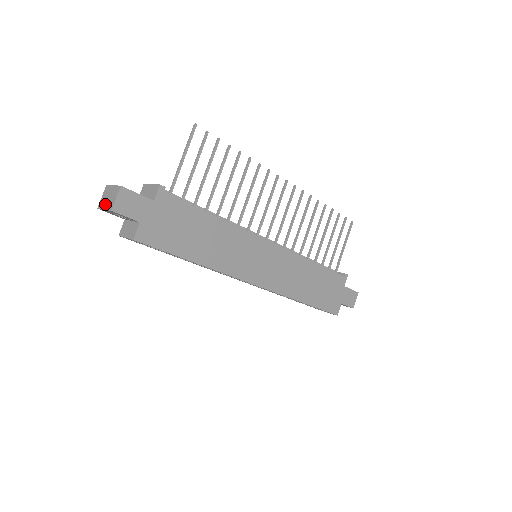
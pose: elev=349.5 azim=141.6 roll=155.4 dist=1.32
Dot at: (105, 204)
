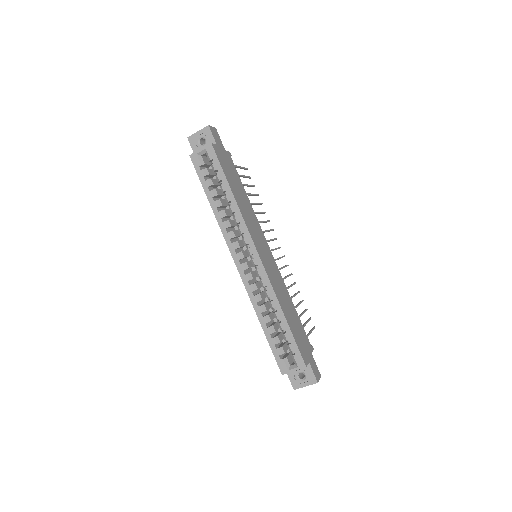
Dot at: (198, 132)
